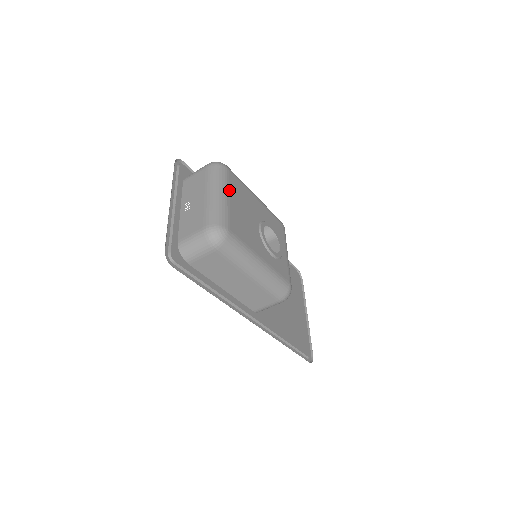
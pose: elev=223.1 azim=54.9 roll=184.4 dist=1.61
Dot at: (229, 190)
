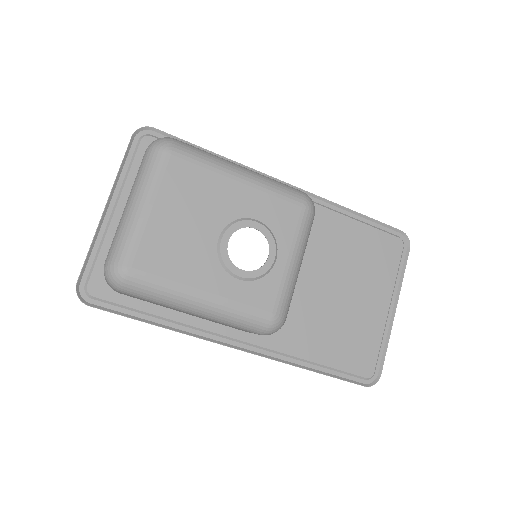
Dot at: (156, 193)
